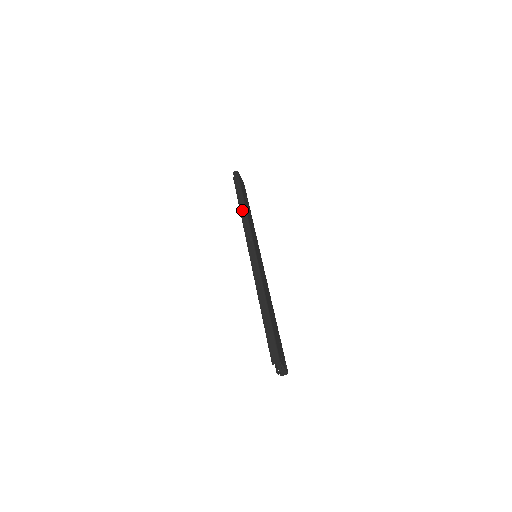
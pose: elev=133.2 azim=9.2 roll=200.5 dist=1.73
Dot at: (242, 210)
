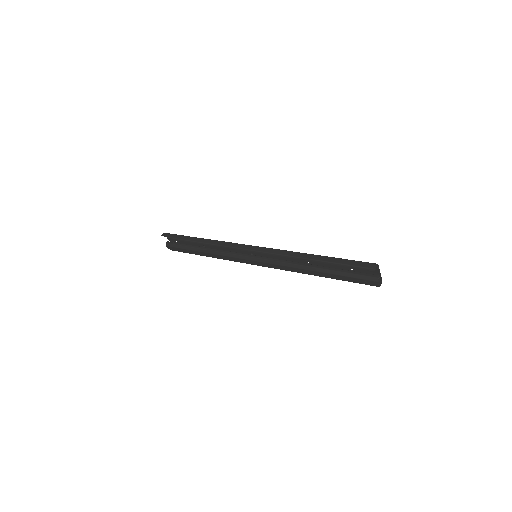
Dot at: (207, 241)
